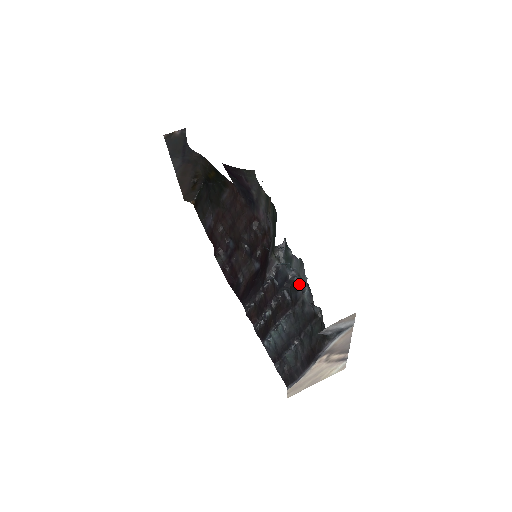
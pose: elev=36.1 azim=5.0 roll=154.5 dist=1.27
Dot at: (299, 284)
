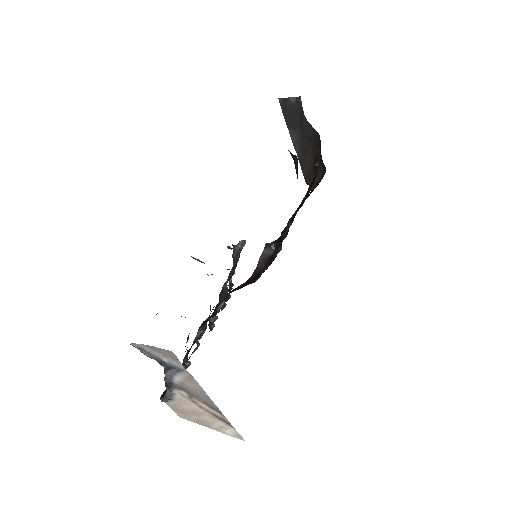
Dot at: occluded
